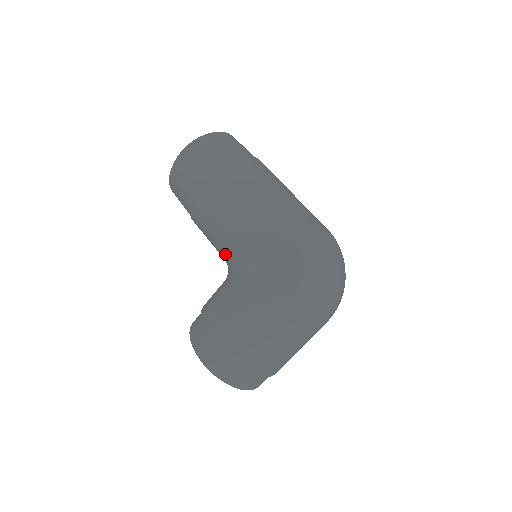
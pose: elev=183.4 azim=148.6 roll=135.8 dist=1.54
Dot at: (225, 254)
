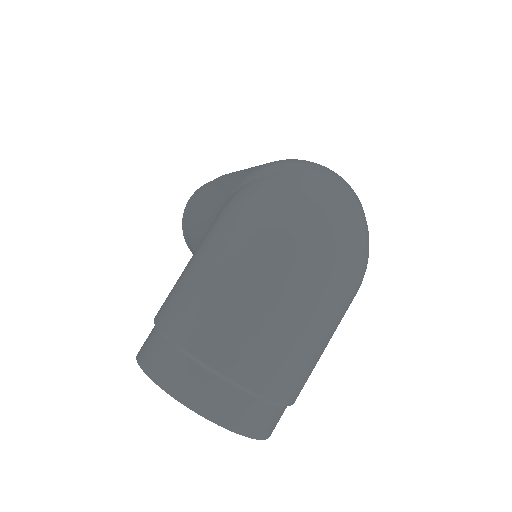
Dot at: occluded
